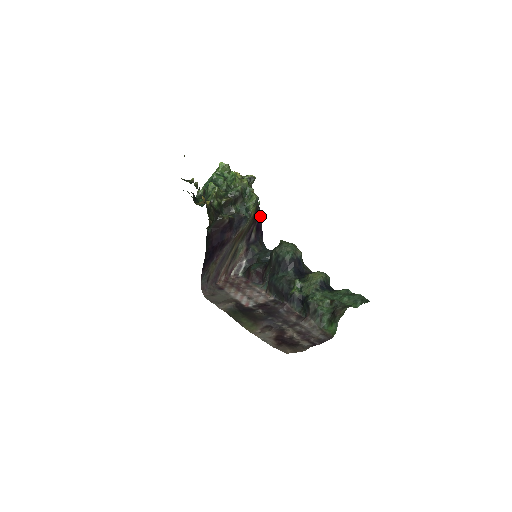
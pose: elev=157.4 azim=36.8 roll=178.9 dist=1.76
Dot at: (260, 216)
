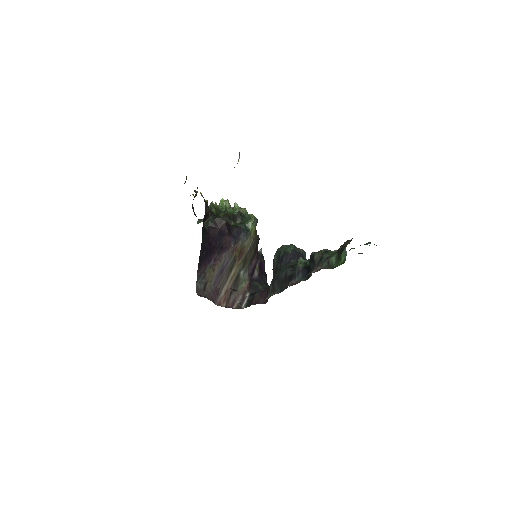
Dot at: (263, 259)
